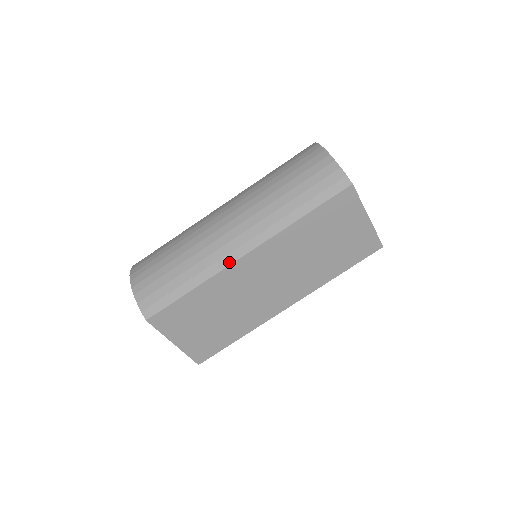
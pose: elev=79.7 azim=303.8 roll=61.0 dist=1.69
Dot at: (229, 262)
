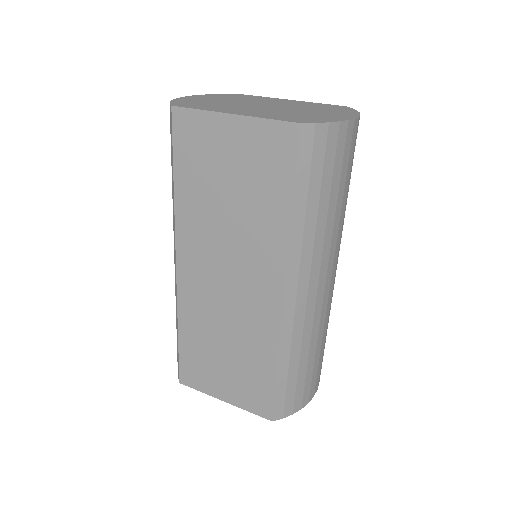
Dot at: (176, 284)
